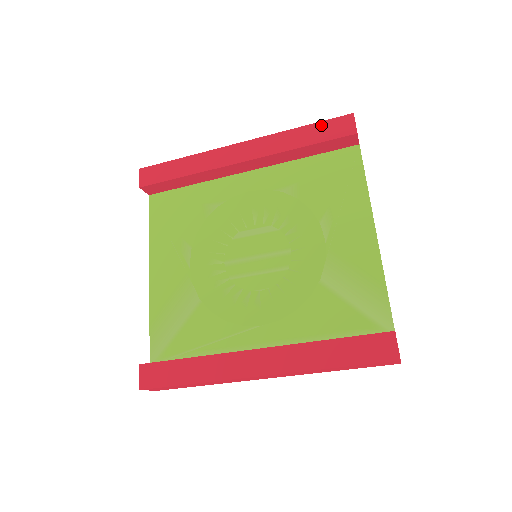
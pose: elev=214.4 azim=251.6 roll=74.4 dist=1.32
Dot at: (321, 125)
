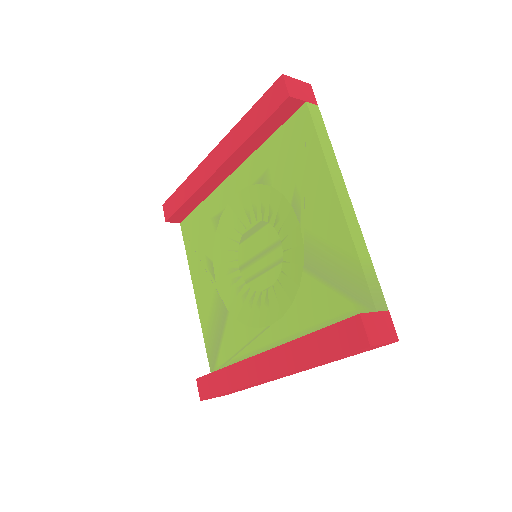
Dot at: (261, 102)
